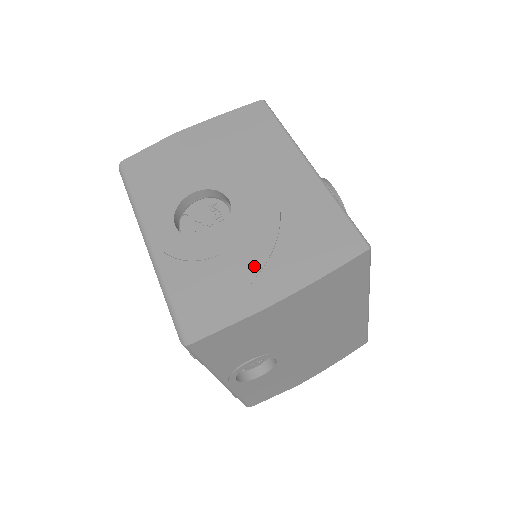
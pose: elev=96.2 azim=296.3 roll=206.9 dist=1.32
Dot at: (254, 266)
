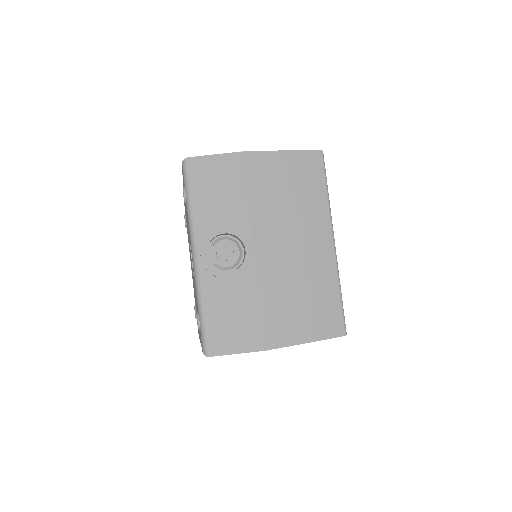
Dot at: occluded
